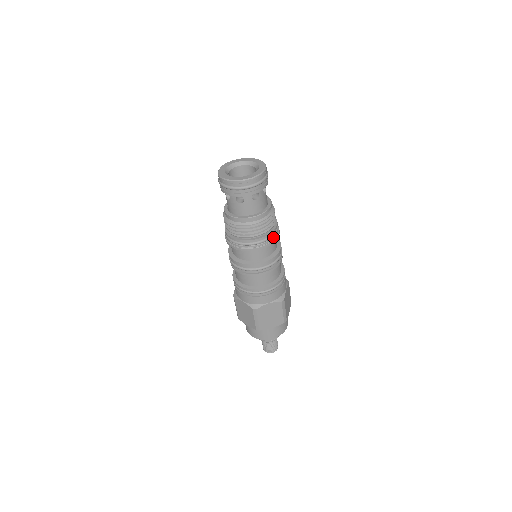
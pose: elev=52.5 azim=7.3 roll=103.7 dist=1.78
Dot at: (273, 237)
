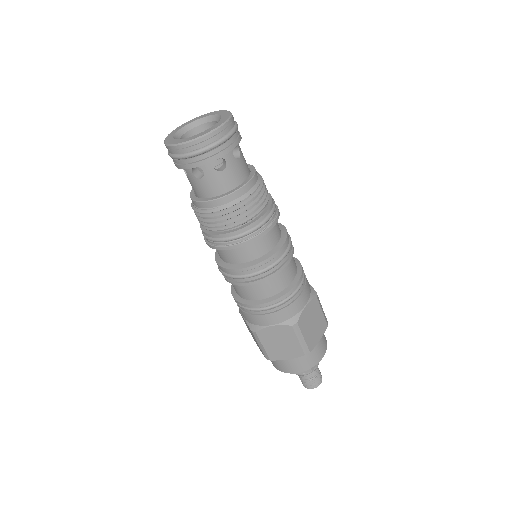
Dot at: (275, 208)
